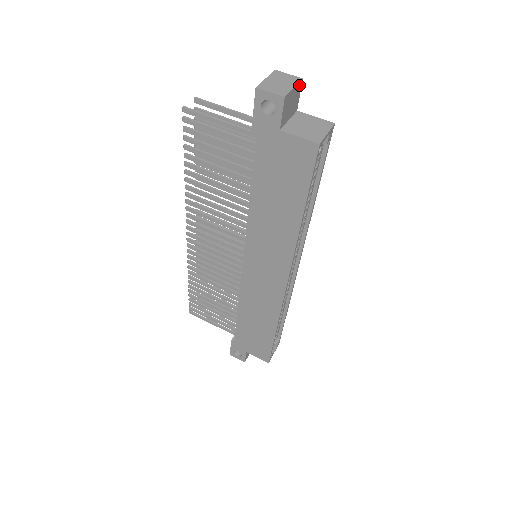
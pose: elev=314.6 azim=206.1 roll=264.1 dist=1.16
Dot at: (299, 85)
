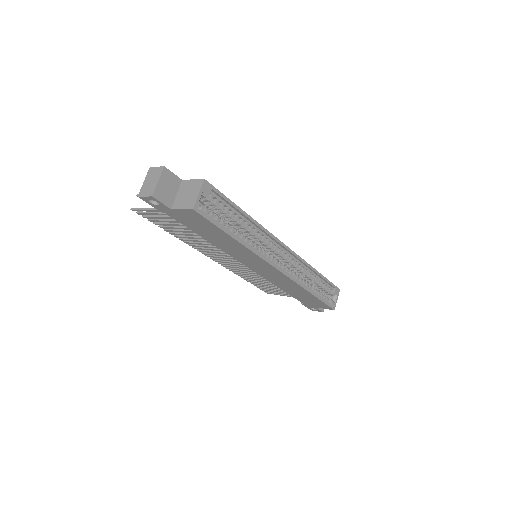
Dot at: (164, 172)
